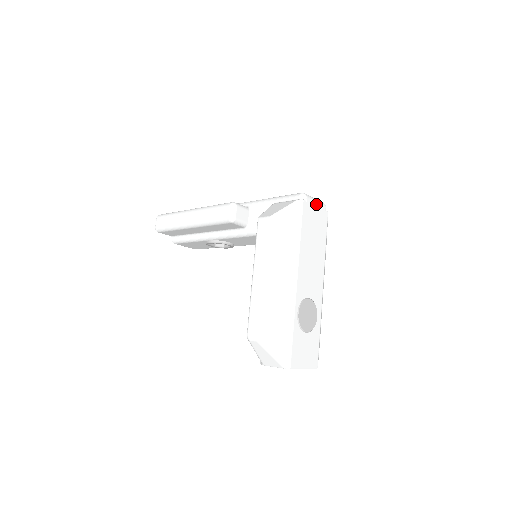
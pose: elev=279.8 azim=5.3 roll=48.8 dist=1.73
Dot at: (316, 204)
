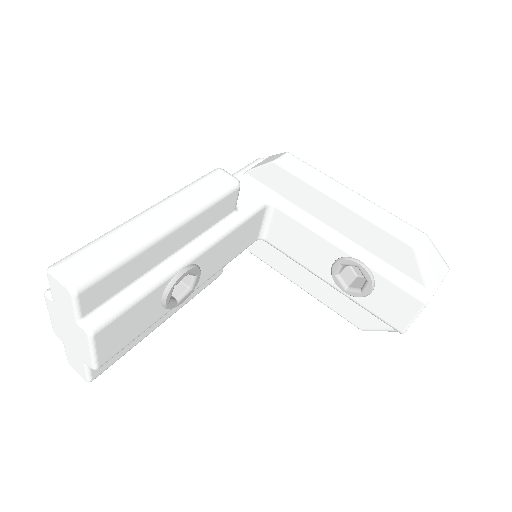
Dot at: occluded
